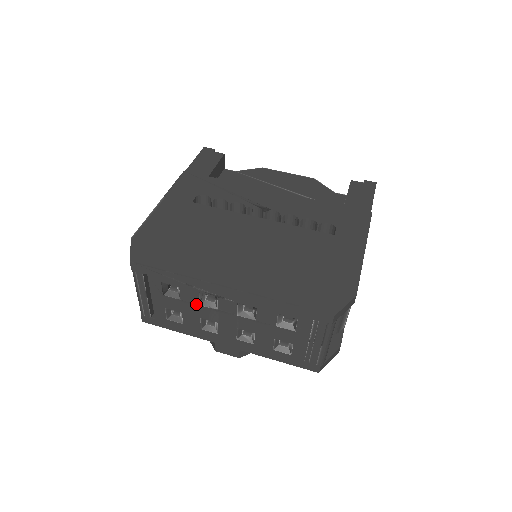
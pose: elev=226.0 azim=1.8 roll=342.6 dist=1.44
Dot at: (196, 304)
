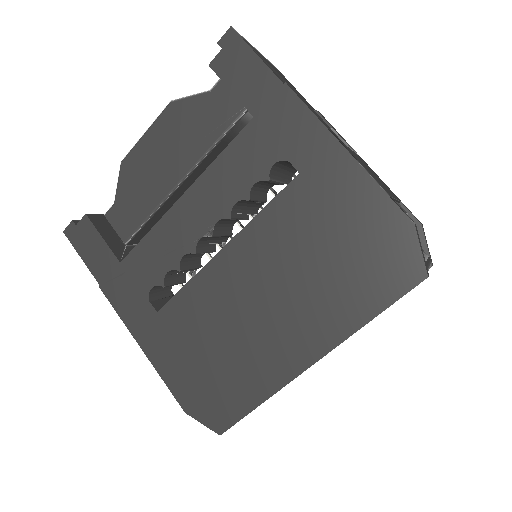
Dot at: occluded
